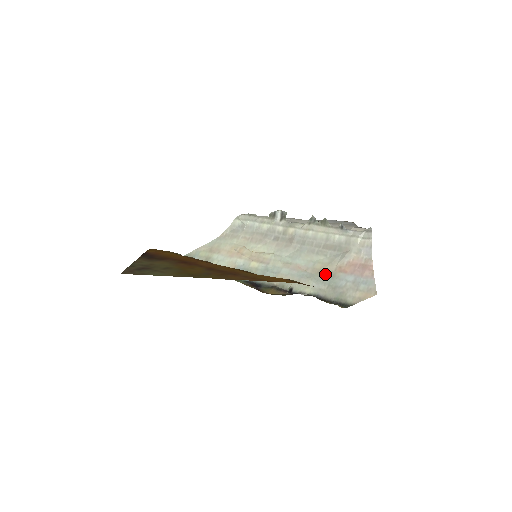
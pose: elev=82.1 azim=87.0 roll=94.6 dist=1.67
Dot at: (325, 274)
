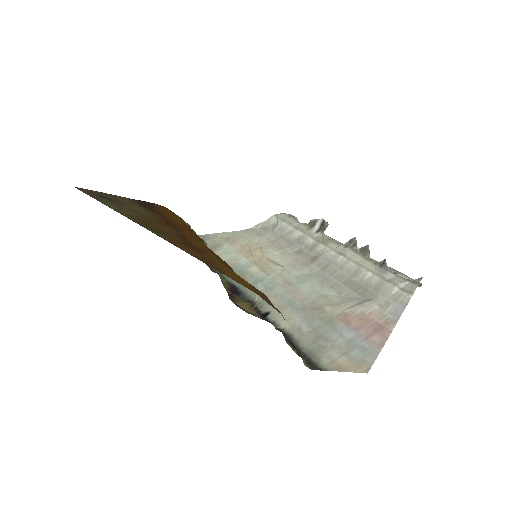
Dot at: (321, 314)
